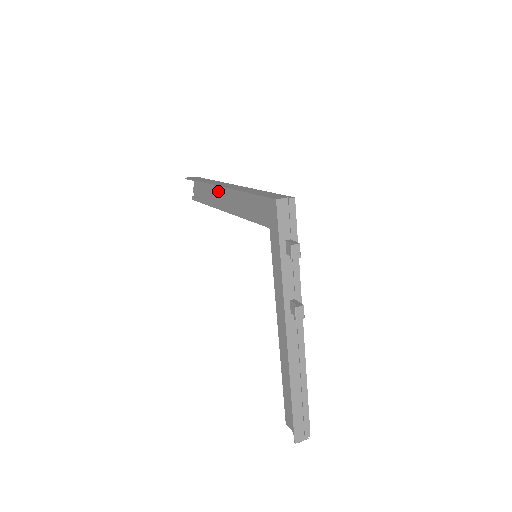
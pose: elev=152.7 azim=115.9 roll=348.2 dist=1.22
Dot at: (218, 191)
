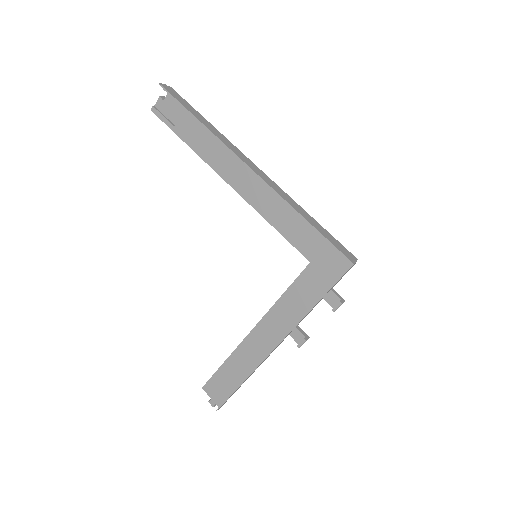
Dot at: (231, 158)
